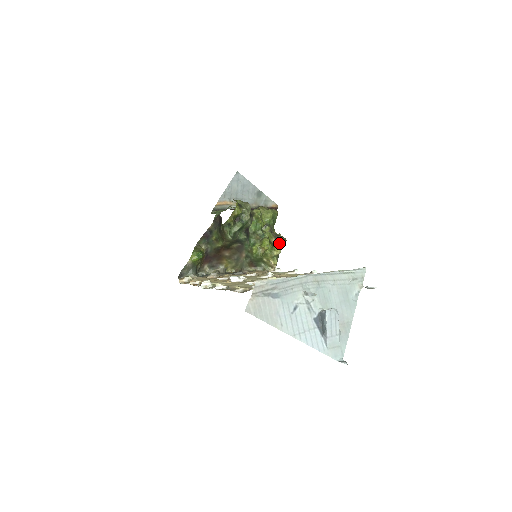
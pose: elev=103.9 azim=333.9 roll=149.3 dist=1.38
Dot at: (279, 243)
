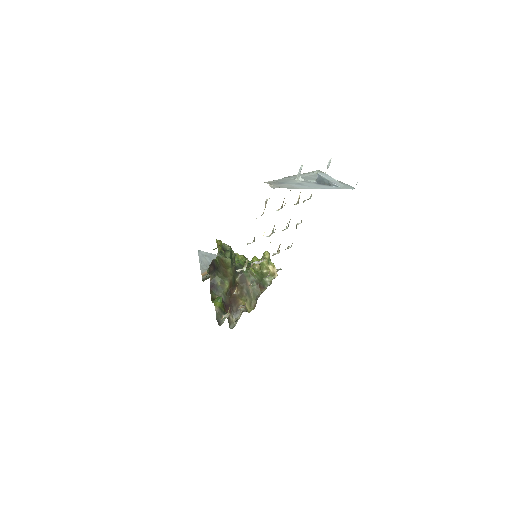
Dot at: occluded
